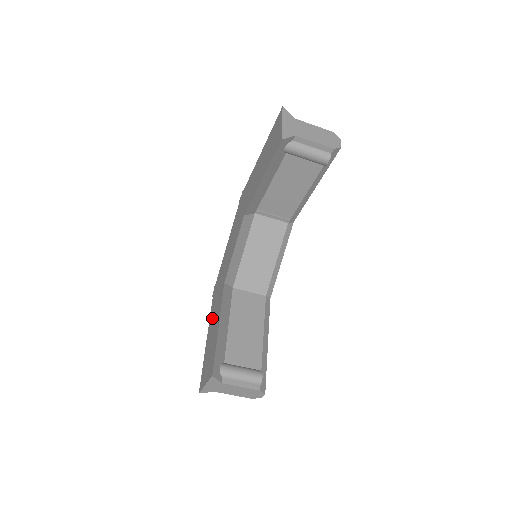
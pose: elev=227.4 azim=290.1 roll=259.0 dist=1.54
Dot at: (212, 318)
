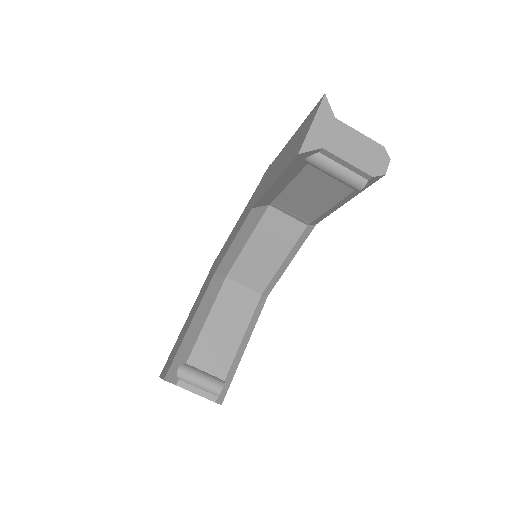
Dot at: (196, 301)
